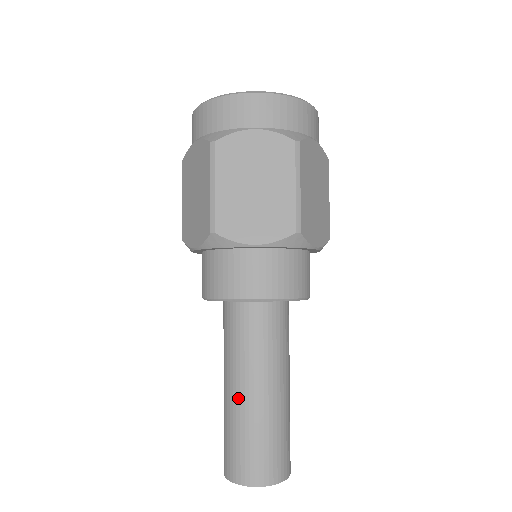
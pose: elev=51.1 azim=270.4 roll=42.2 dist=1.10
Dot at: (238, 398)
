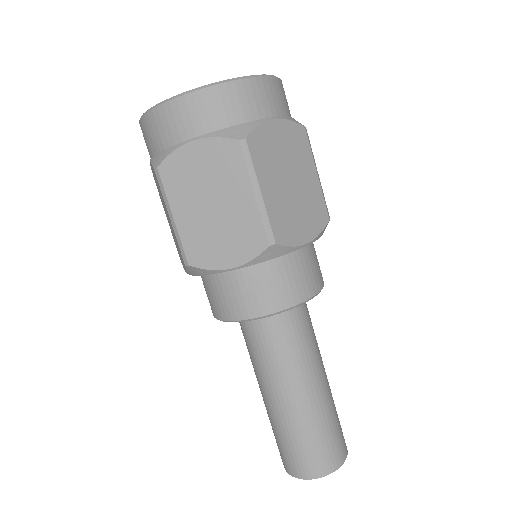
Dot at: (271, 404)
